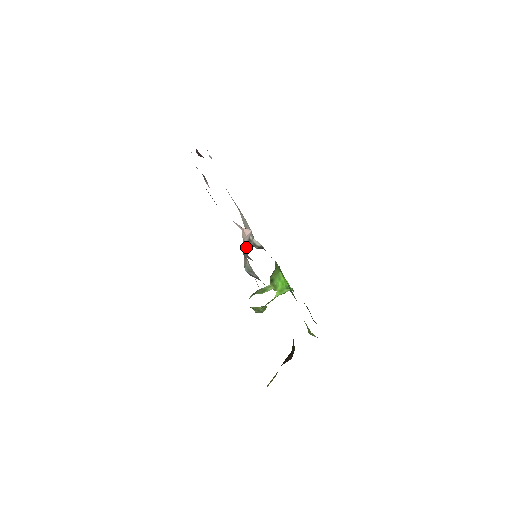
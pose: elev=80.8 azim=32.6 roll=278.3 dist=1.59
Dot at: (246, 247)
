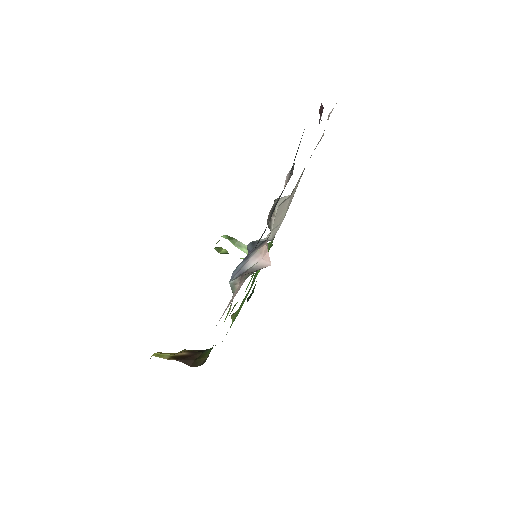
Dot at: (257, 244)
